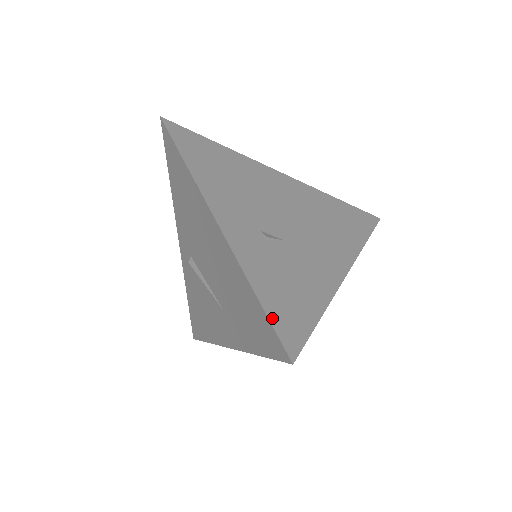
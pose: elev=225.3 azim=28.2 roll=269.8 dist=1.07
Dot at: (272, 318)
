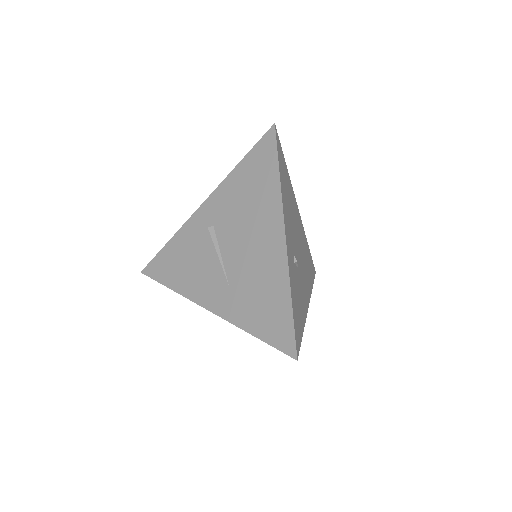
Dot at: (295, 324)
